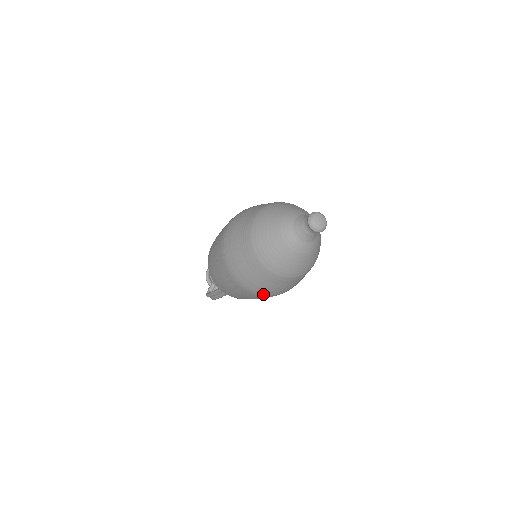
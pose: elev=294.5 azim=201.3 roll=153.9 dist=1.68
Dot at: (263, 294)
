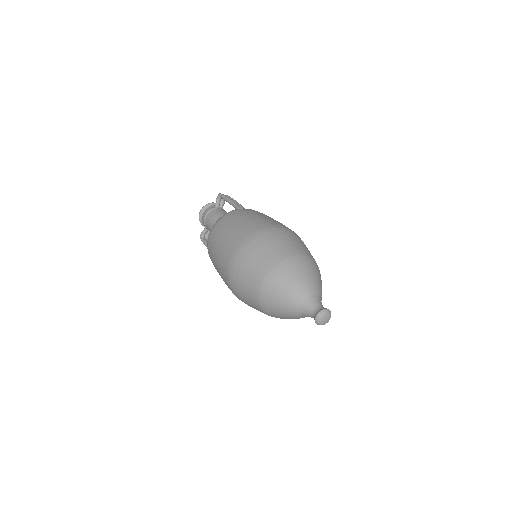
Dot at: occluded
